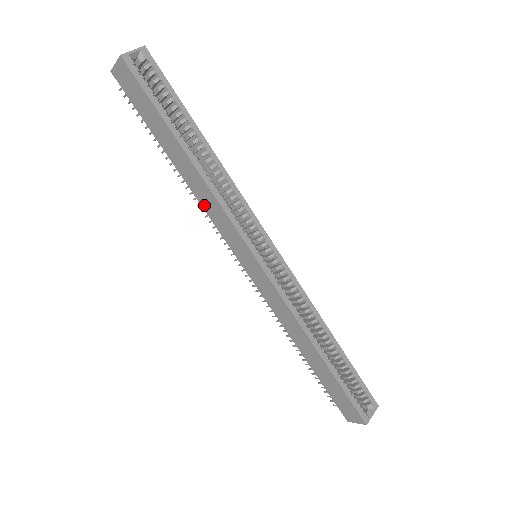
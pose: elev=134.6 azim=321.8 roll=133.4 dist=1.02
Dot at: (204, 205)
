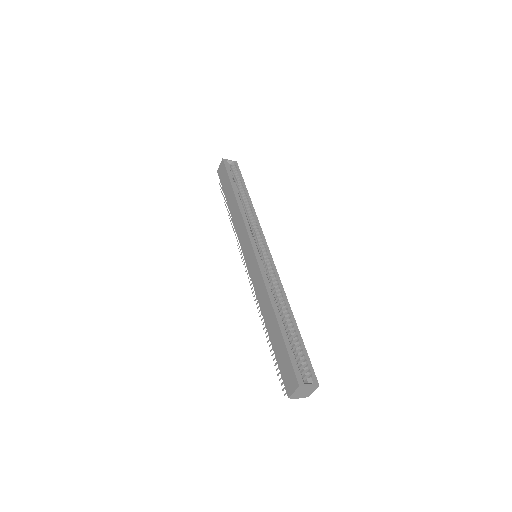
Dot at: (236, 225)
